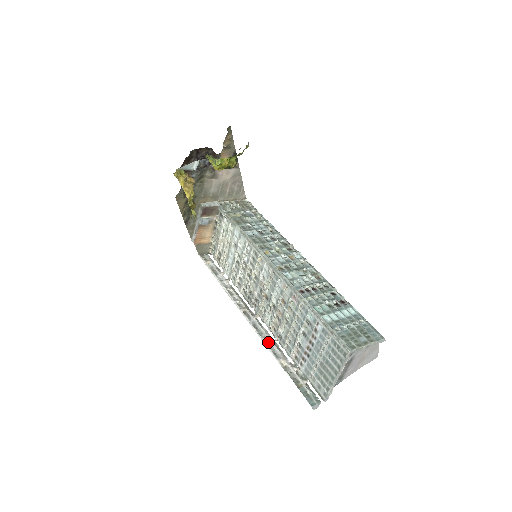
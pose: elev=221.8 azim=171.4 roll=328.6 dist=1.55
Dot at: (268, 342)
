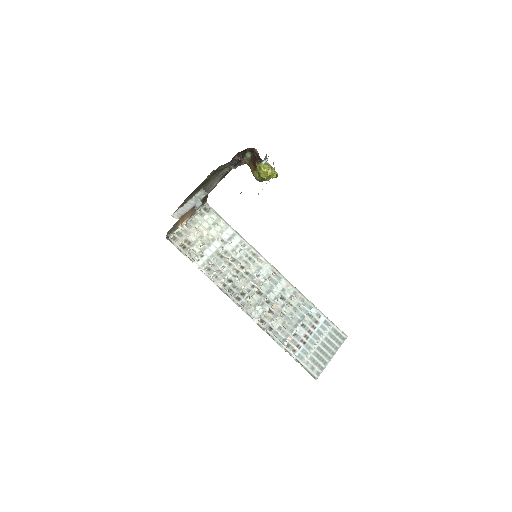
Dot at: occluded
